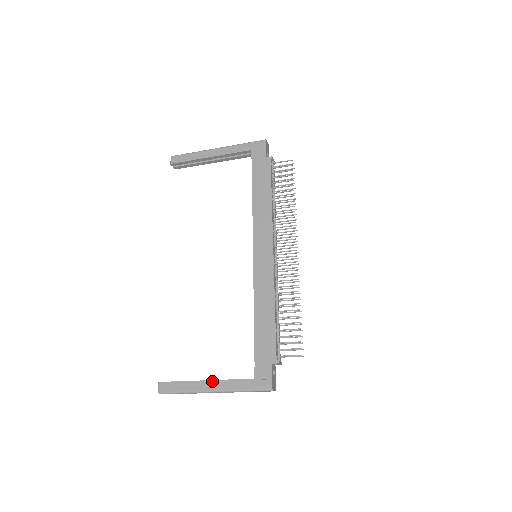
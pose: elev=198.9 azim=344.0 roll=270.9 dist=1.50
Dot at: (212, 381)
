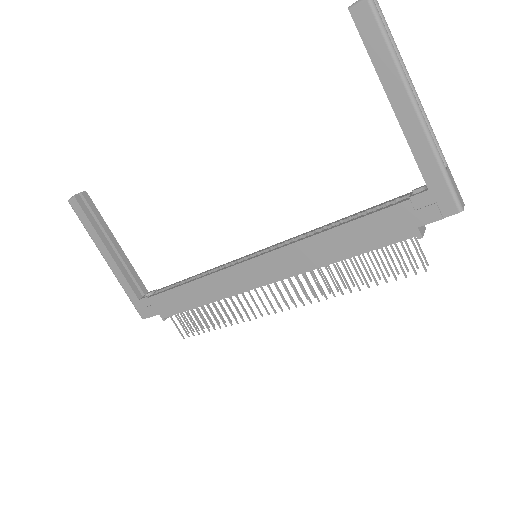
Dot at: (112, 258)
